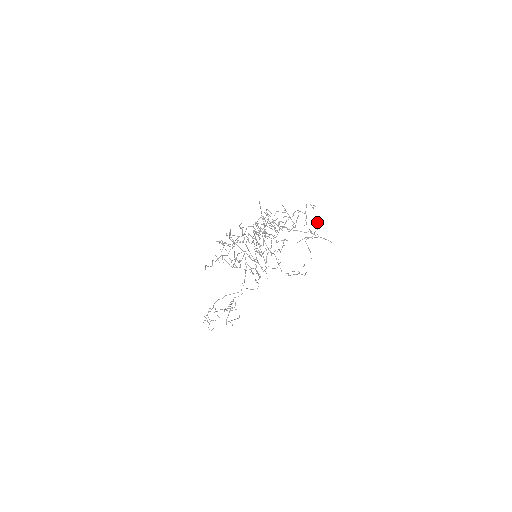
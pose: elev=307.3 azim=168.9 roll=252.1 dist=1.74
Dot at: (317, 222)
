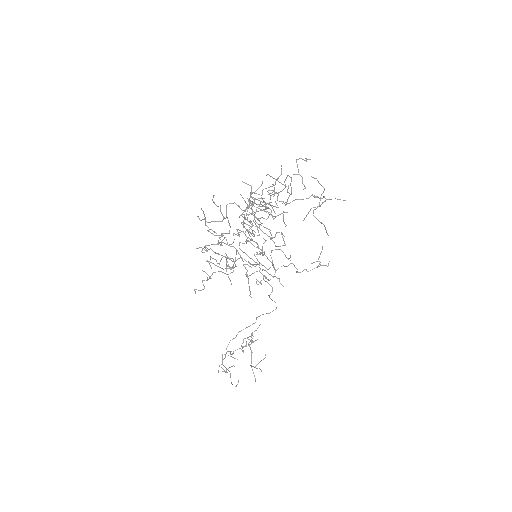
Dot at: occluded
